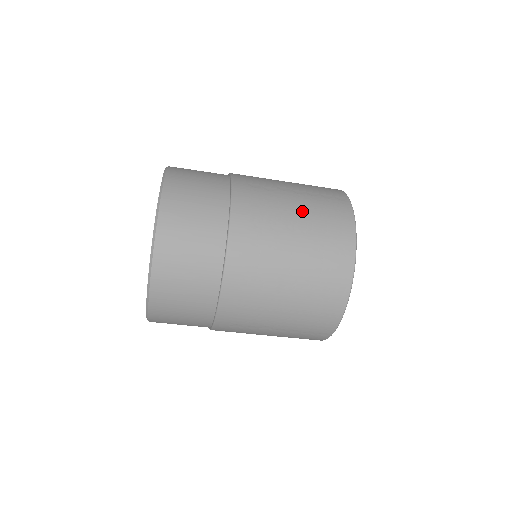
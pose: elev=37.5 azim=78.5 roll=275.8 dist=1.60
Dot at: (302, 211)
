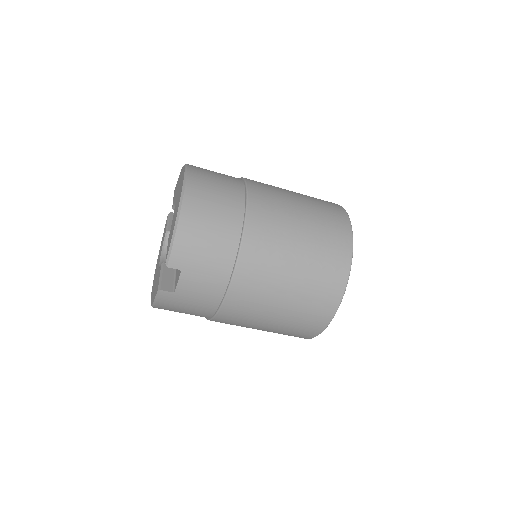
Dot at: occluded
